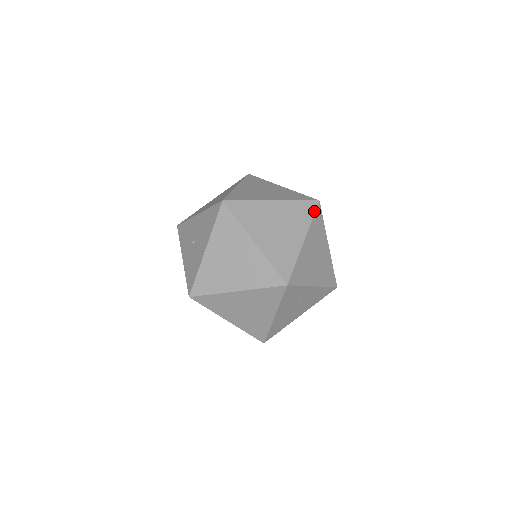
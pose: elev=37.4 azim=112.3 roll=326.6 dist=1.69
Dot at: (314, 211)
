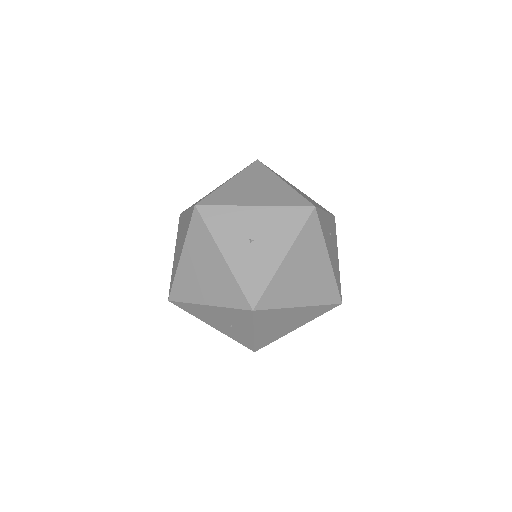
Dot at: occluded
